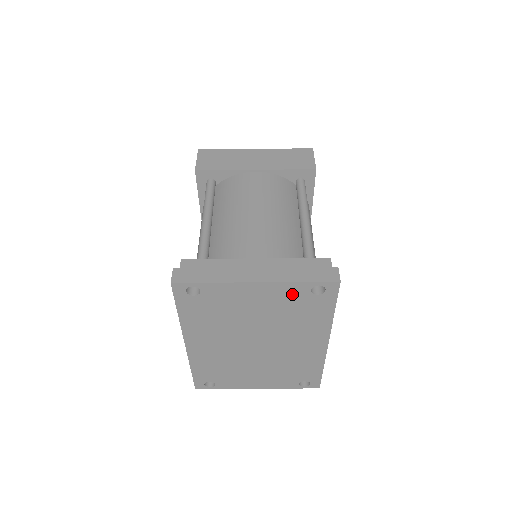
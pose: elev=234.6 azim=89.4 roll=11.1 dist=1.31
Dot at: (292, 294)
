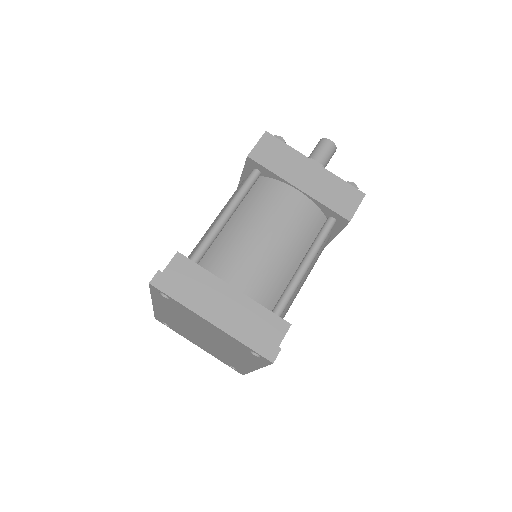
Dot at: (236, 343)
